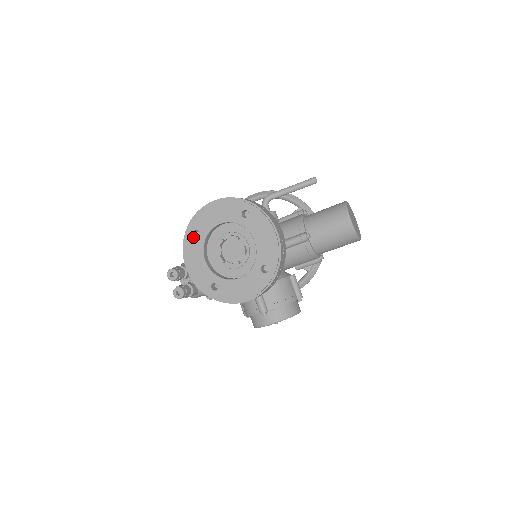
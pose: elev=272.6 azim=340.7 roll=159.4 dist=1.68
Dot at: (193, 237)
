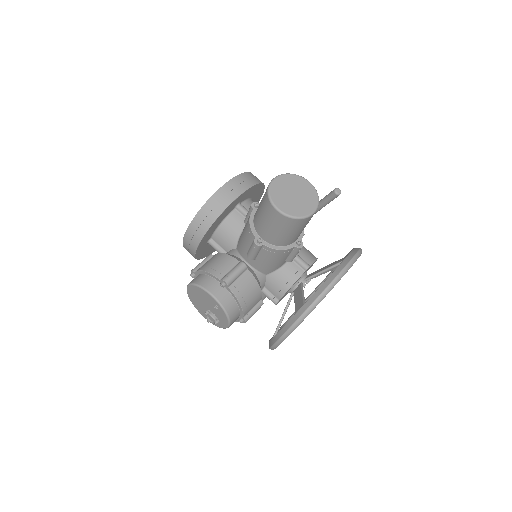
Dot at: occluded
